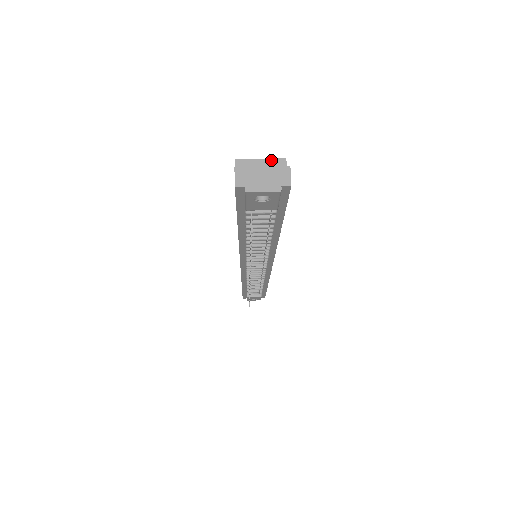
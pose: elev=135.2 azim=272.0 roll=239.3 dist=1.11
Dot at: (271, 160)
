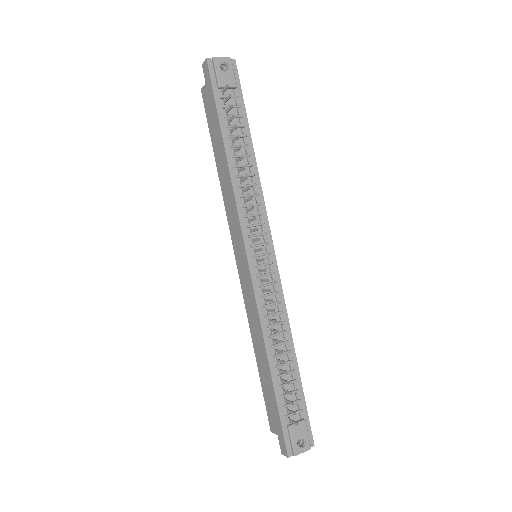
Dot at: occluded
